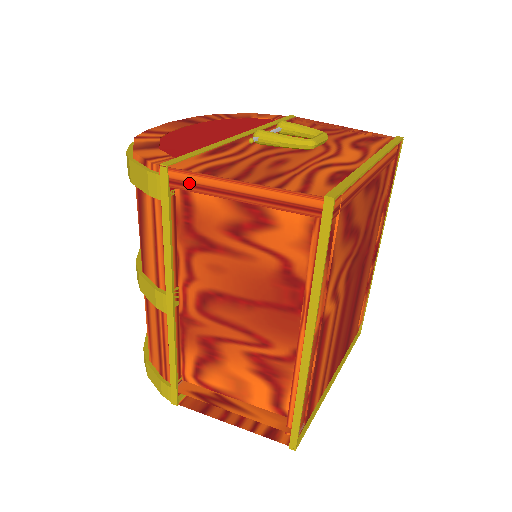
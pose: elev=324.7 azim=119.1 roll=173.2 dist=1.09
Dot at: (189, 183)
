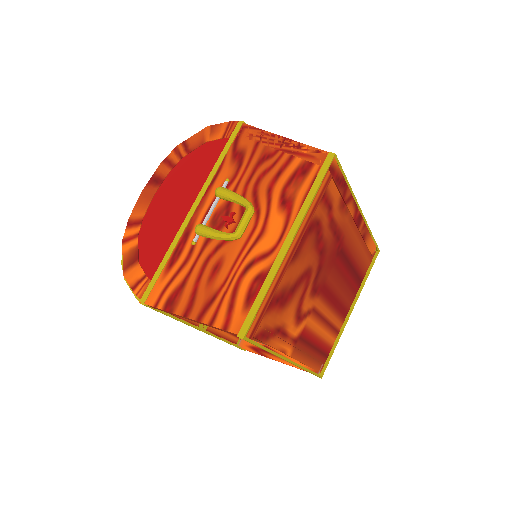
Dot at: (162, 310)
